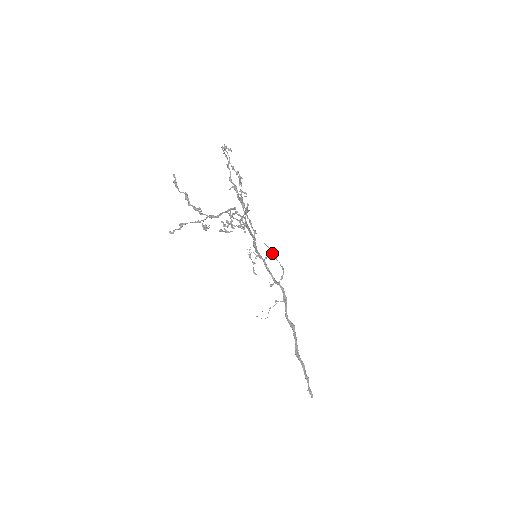
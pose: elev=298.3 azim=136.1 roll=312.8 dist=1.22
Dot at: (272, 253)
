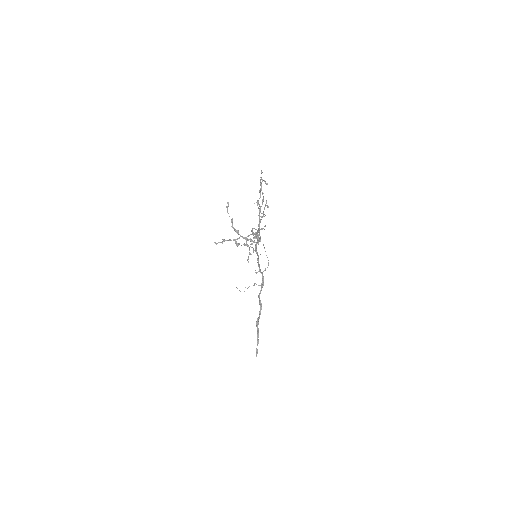
Dot at: (265, 251)
